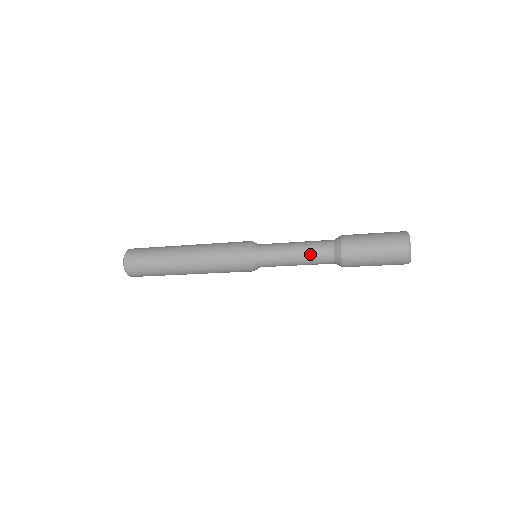
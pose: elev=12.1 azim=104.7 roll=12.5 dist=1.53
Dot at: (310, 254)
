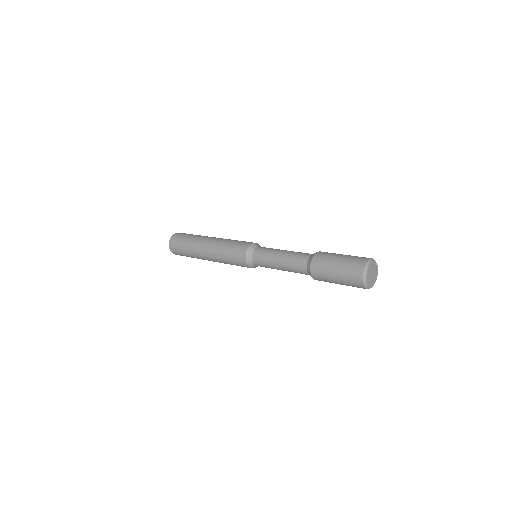
Dot at: (290, 259)
